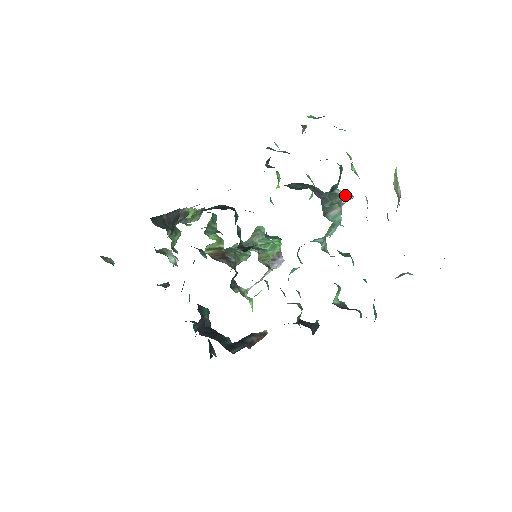
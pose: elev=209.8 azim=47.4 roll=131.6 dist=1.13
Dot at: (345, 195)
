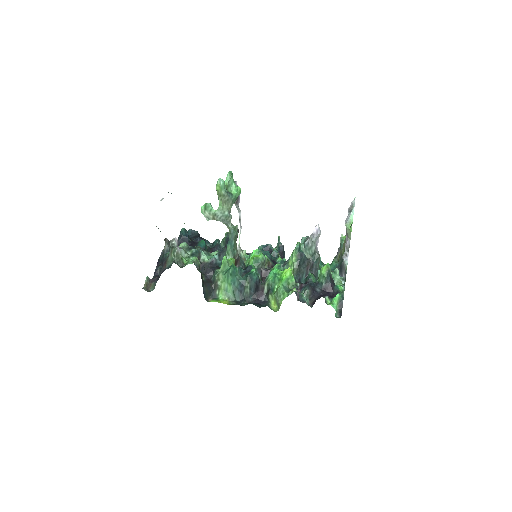
Dot at: (317, 238)
